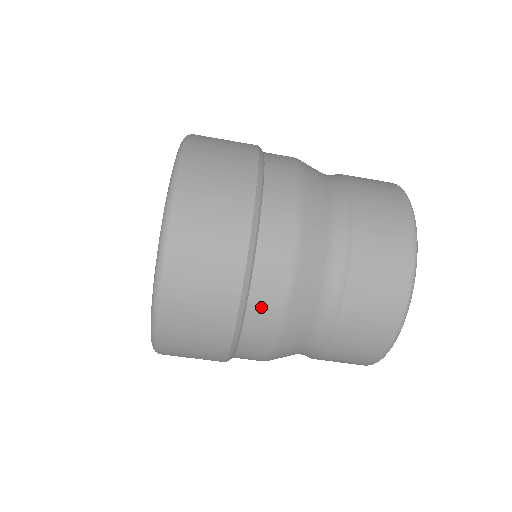
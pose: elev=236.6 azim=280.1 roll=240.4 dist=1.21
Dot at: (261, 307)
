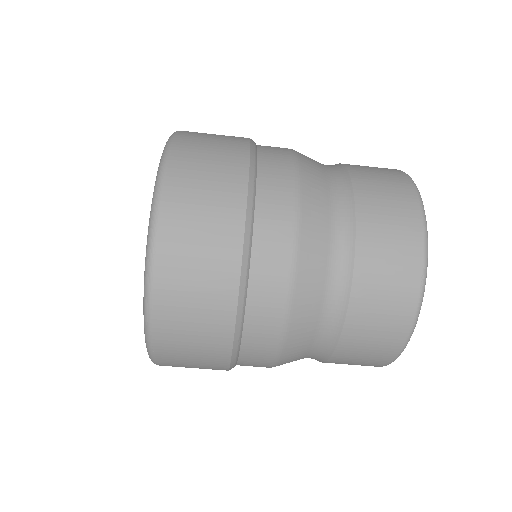
Dot at: (255, 346)
